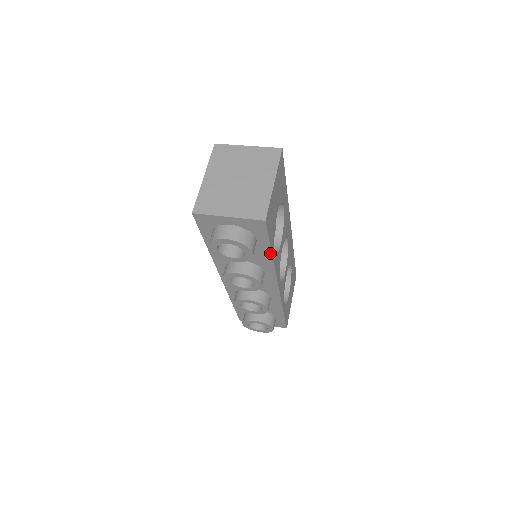
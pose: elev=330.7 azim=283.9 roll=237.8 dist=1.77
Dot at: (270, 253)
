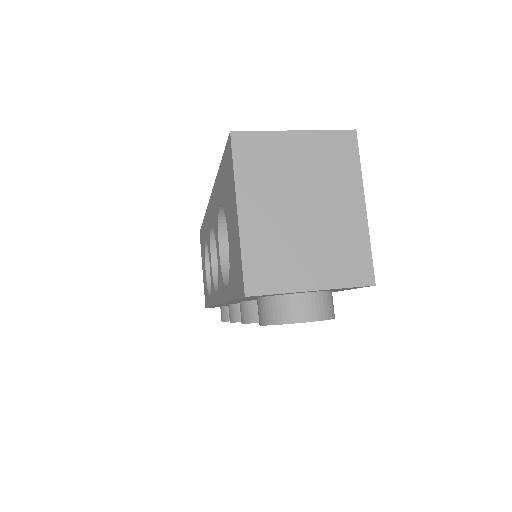
Dot at: occluded
